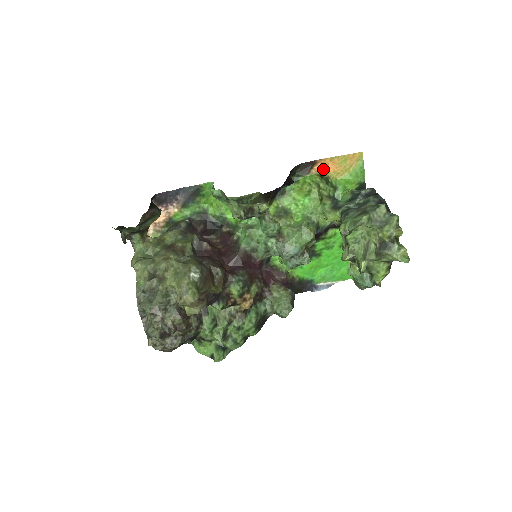
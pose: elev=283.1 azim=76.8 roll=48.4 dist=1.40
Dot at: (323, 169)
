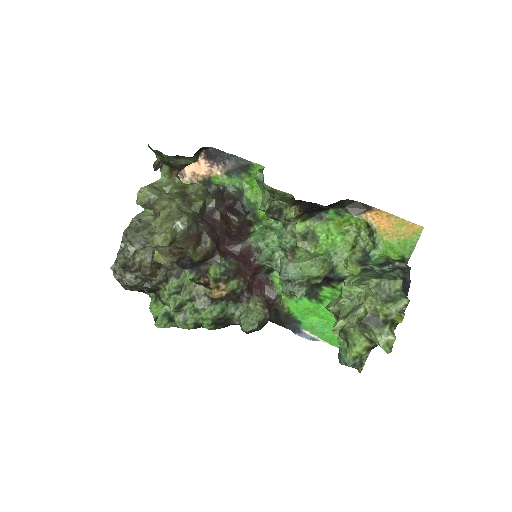
Dot at: (375, 220)
